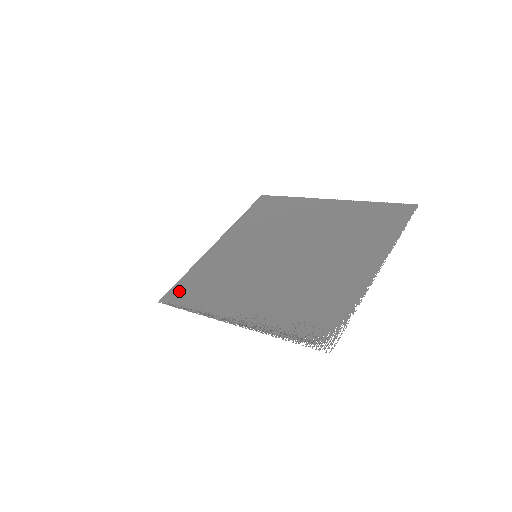
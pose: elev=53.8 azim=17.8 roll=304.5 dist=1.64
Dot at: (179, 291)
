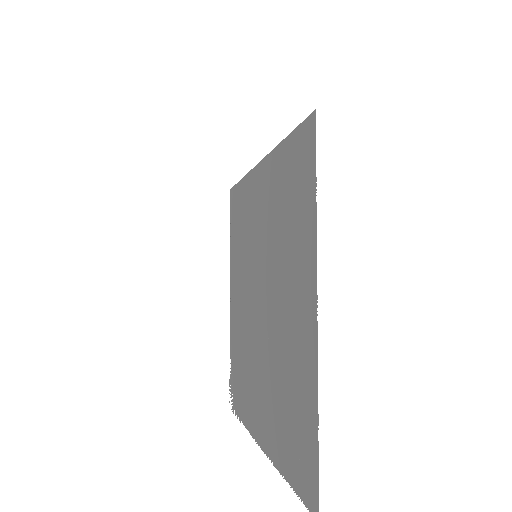
Dot at: (234, 200)
